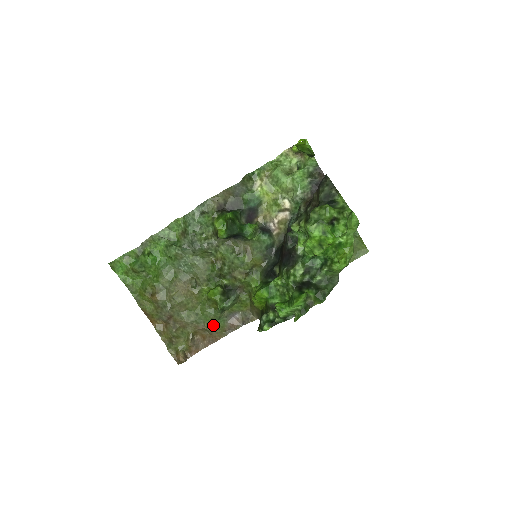
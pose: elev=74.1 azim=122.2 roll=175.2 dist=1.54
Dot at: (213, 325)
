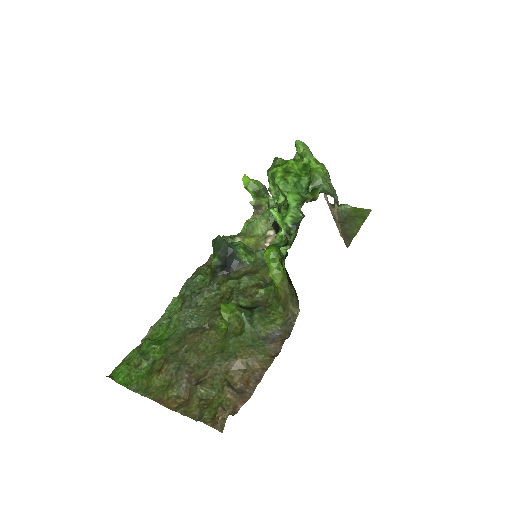
Dot at: (248, 349)
